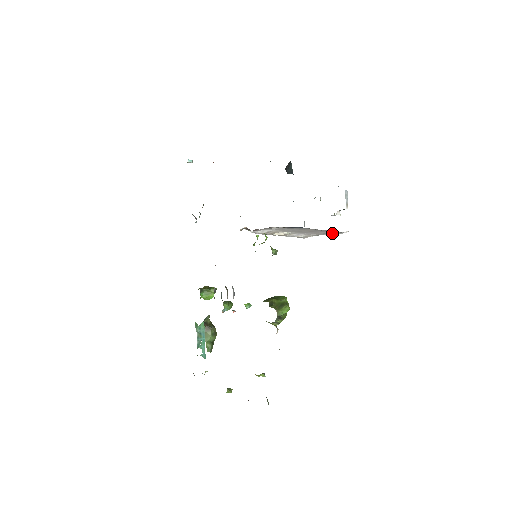
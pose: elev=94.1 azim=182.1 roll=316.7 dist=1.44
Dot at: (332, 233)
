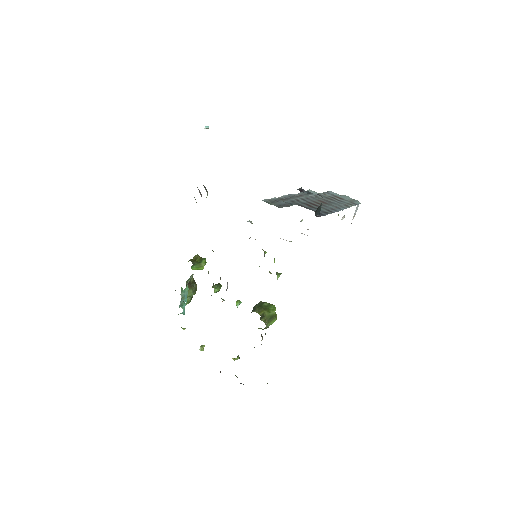
Dot at: occluded
